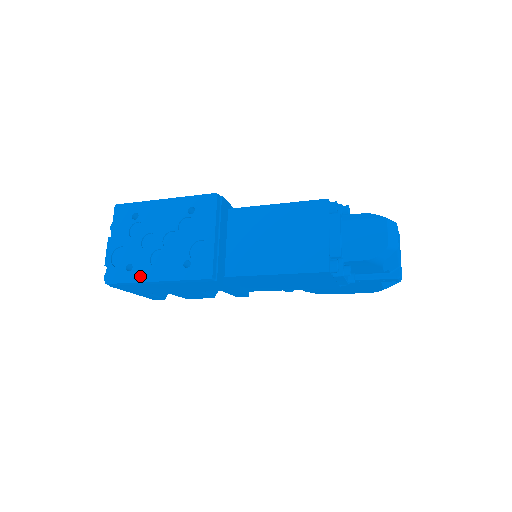
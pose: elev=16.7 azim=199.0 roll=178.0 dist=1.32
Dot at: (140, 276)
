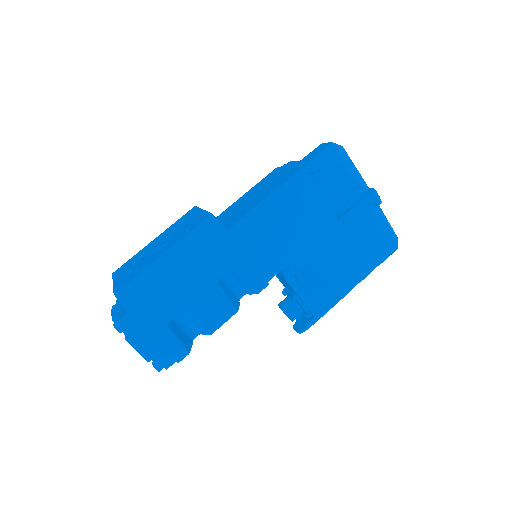
Dot at: (148, 265)
